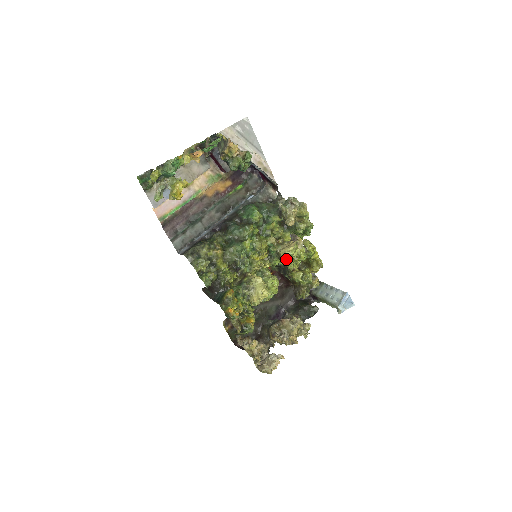
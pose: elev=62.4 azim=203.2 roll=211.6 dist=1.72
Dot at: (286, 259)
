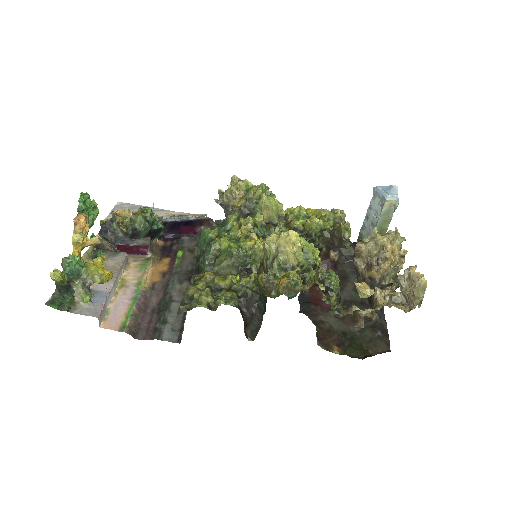
Dot at: (284, 227)
